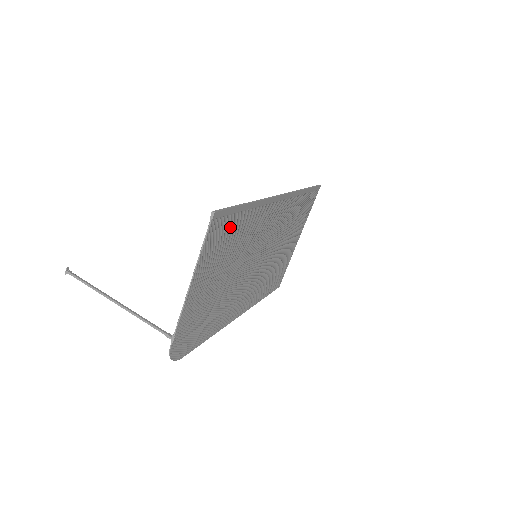
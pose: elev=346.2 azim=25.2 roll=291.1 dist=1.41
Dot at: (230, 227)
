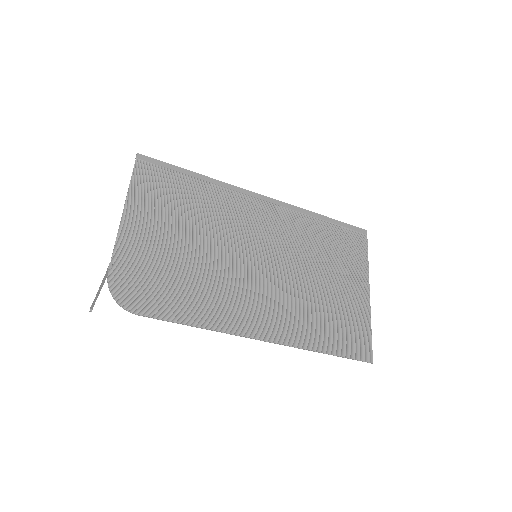
Dot at: (172, 182)
